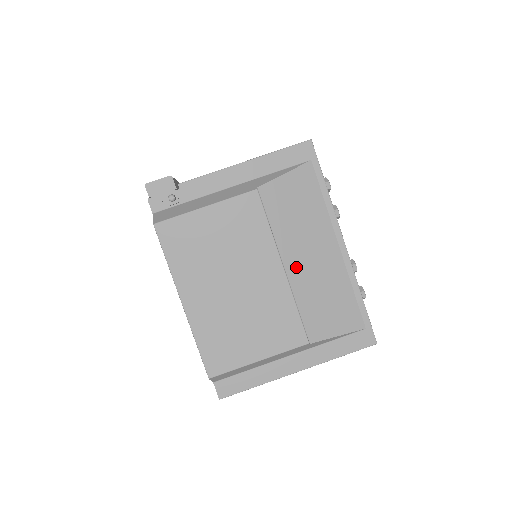
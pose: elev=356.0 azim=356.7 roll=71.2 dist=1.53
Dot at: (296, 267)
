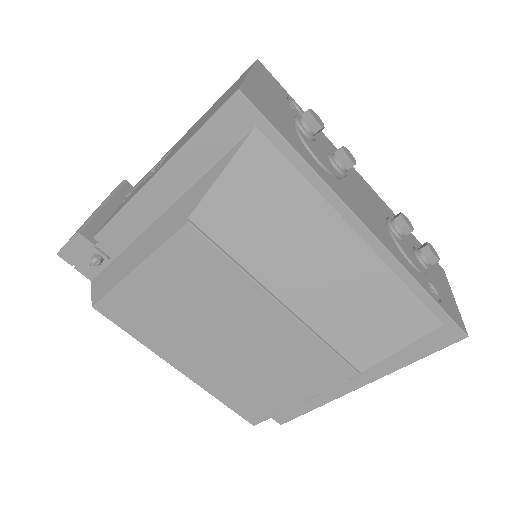
Dot at: (301, 295)
